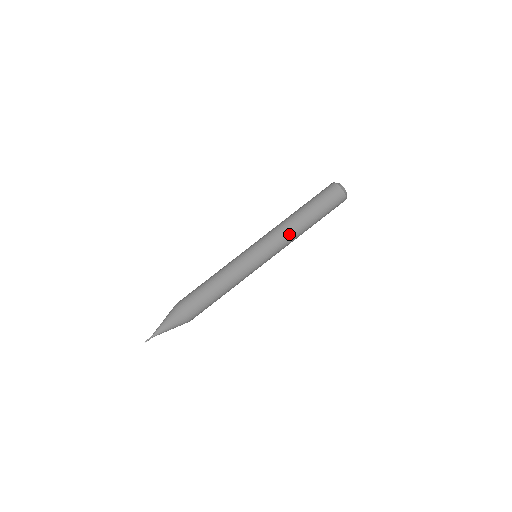
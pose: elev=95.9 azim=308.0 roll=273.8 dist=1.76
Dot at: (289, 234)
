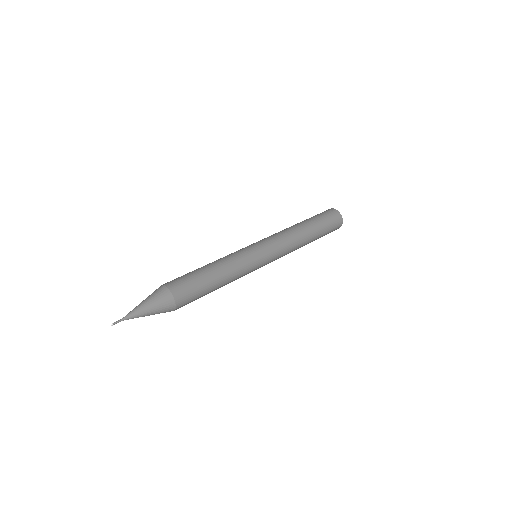
Dot at: (284, 231)
